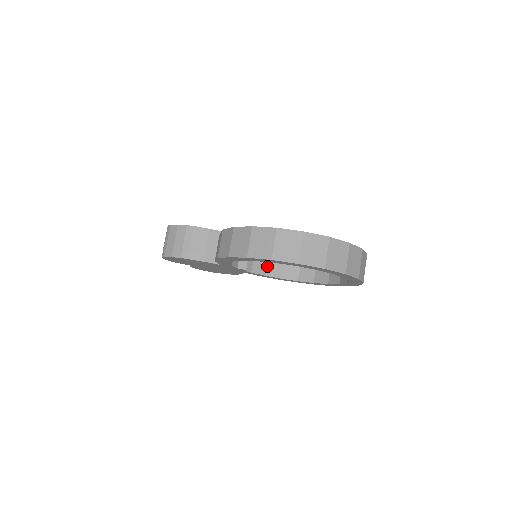
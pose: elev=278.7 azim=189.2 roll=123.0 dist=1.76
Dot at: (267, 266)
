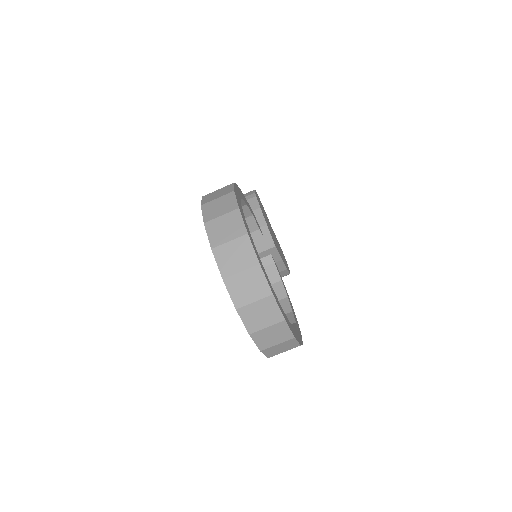
Dot at: occluded
